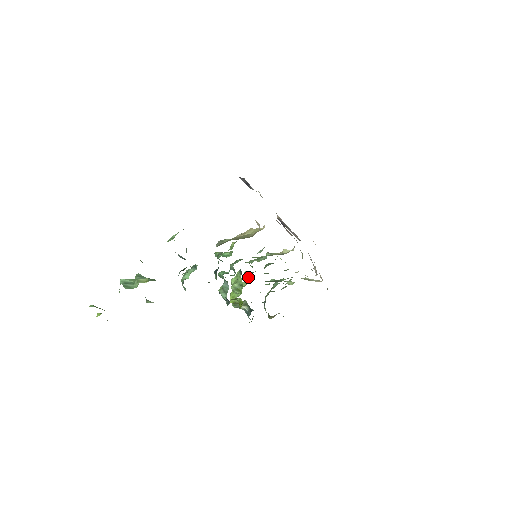
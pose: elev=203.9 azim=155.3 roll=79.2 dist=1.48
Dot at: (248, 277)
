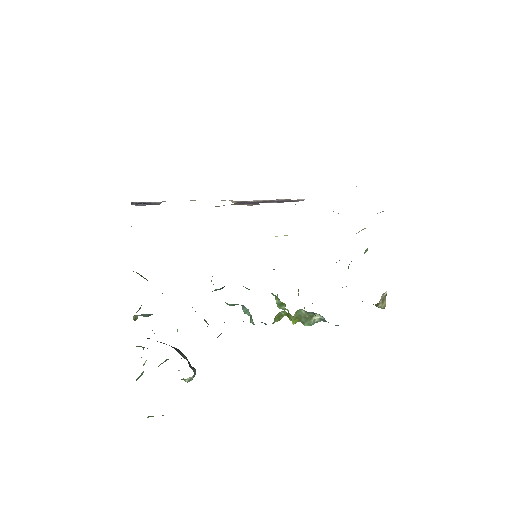
Dot at: occluded
